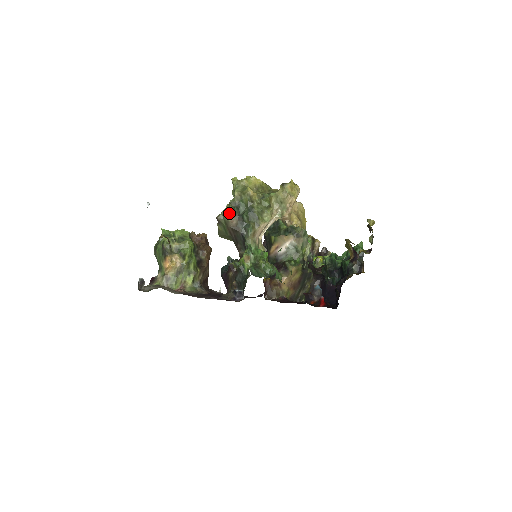
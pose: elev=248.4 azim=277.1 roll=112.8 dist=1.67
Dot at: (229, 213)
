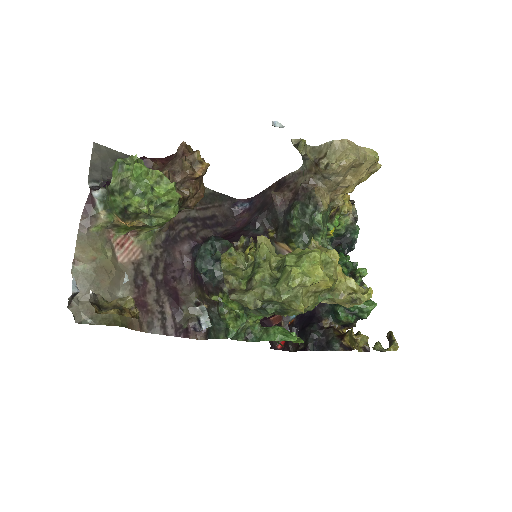
Dot at: occluded
